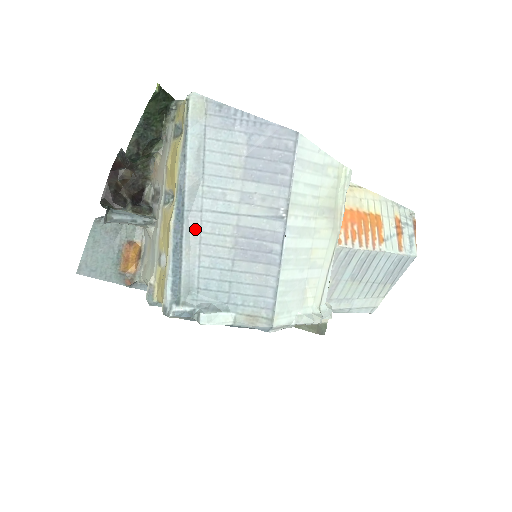
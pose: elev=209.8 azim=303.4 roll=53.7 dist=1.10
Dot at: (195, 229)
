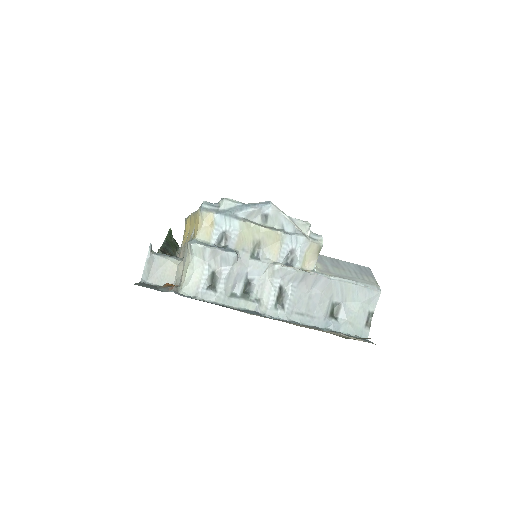
Dot at: occluded
